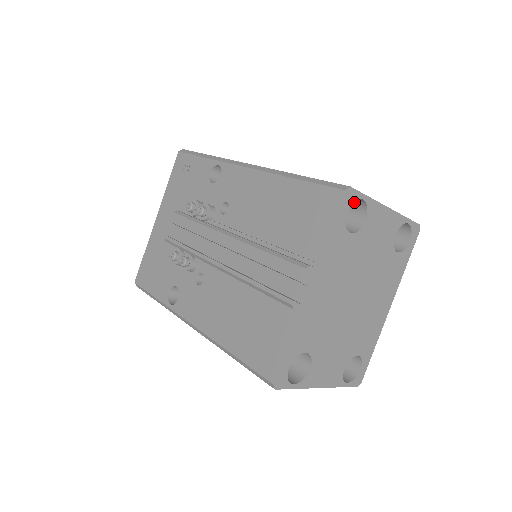
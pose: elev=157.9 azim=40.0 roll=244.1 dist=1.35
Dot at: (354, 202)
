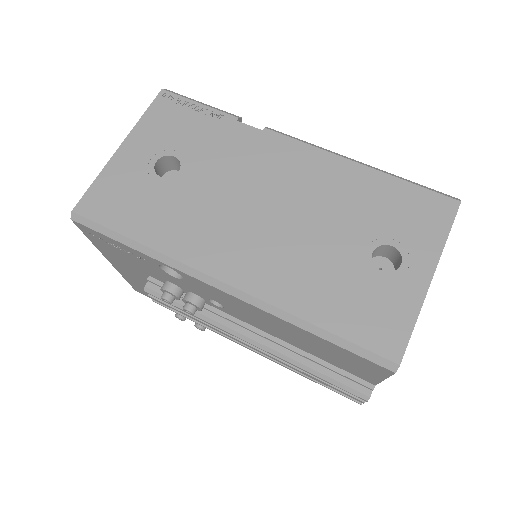
Dot at: occluded
